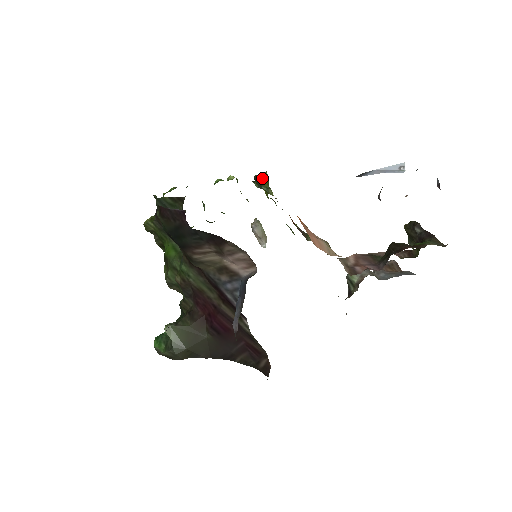
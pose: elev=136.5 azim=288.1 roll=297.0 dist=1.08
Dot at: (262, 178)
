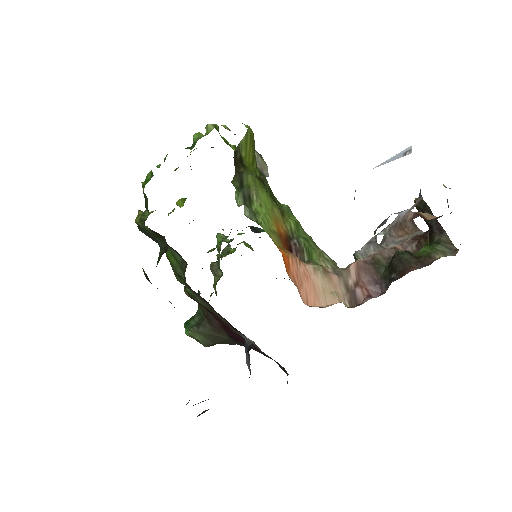
Dot at: (244, 145)
